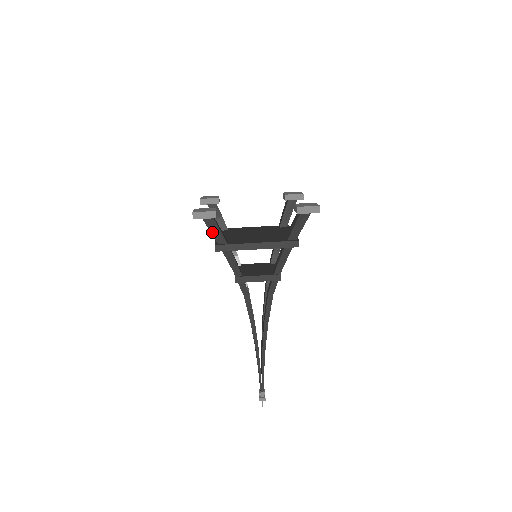
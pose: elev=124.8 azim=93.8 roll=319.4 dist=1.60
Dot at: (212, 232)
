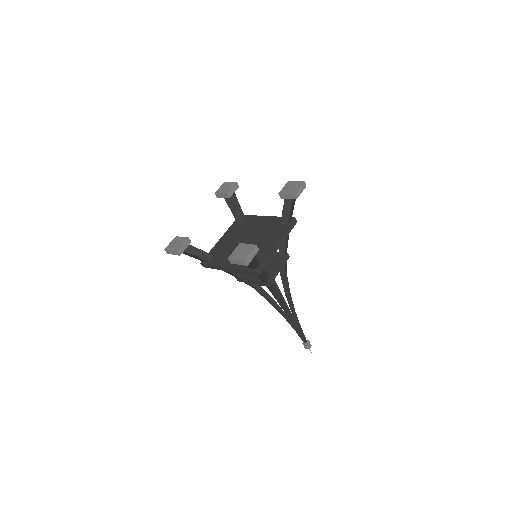
Dot at: (252, 264)
